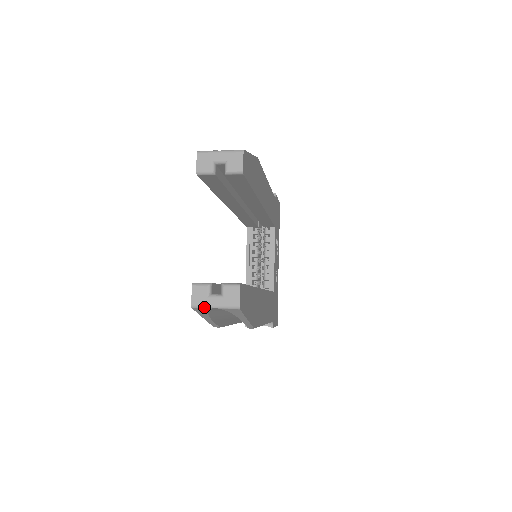
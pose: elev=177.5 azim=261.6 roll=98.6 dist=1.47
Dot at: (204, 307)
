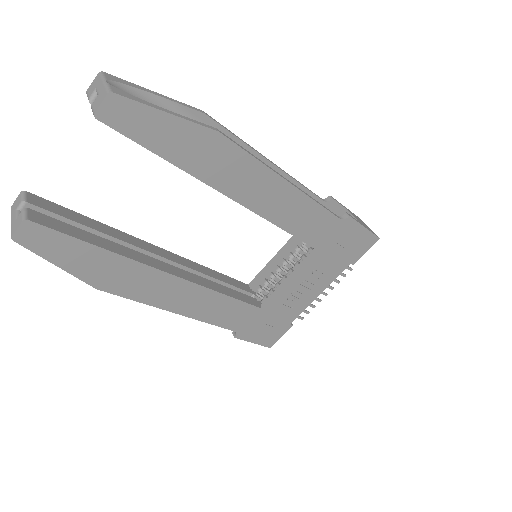
Dot at: (11, 216)
